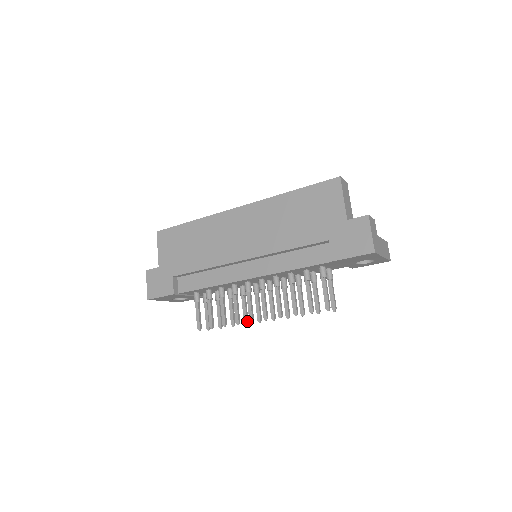
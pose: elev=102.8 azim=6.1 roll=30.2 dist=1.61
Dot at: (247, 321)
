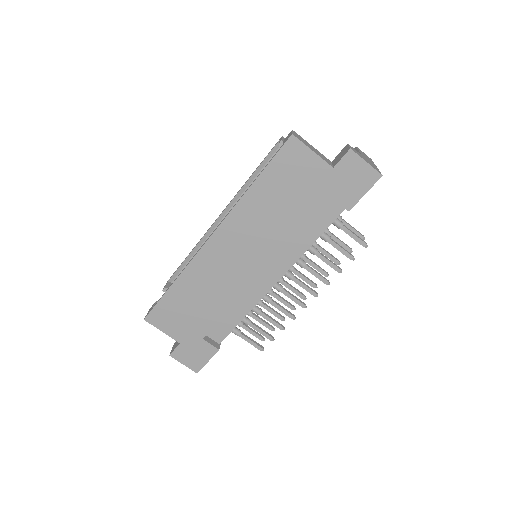
Dot at: (293, 307)
